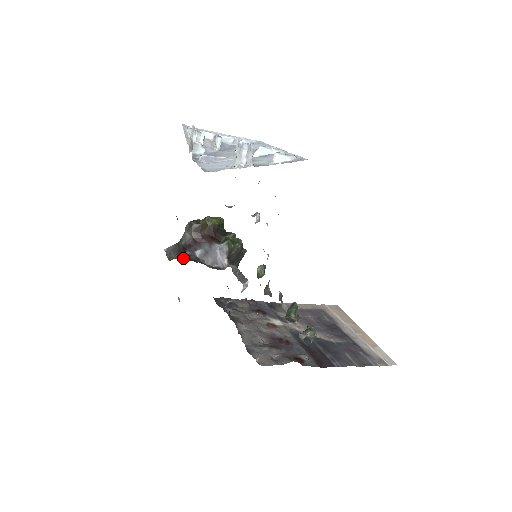
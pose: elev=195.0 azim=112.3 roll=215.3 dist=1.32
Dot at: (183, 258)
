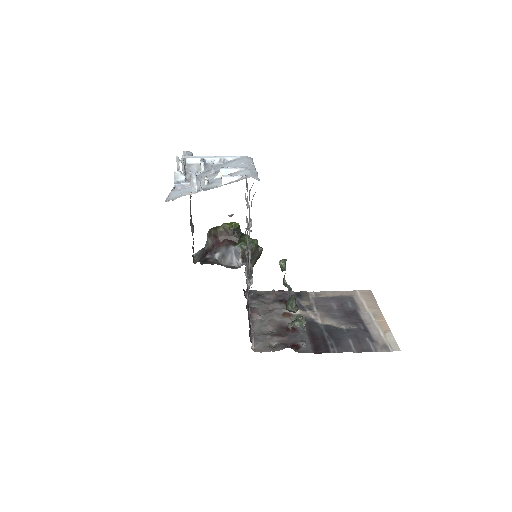
Dot at: (201, 262)
